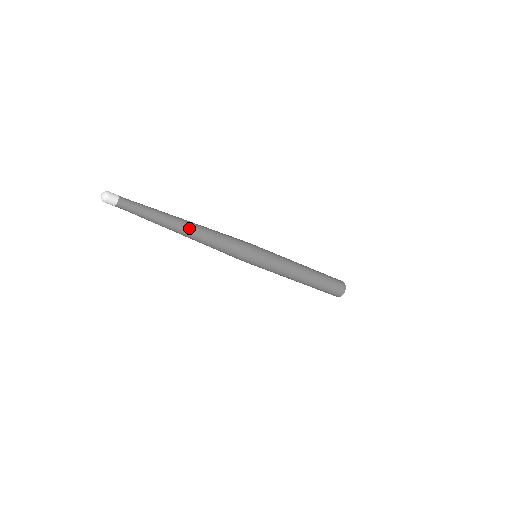
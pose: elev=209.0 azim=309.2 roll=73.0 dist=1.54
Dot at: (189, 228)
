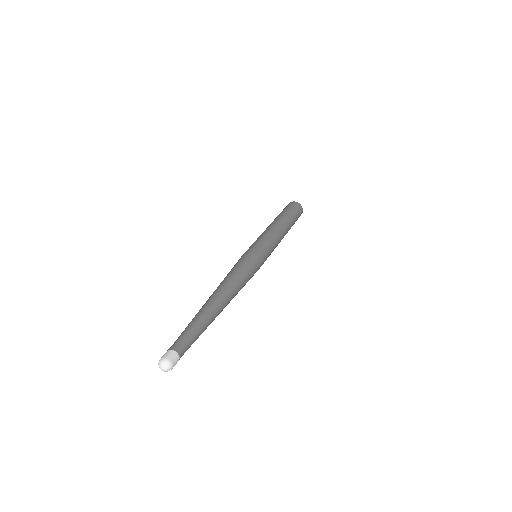
Dot at: occluded
